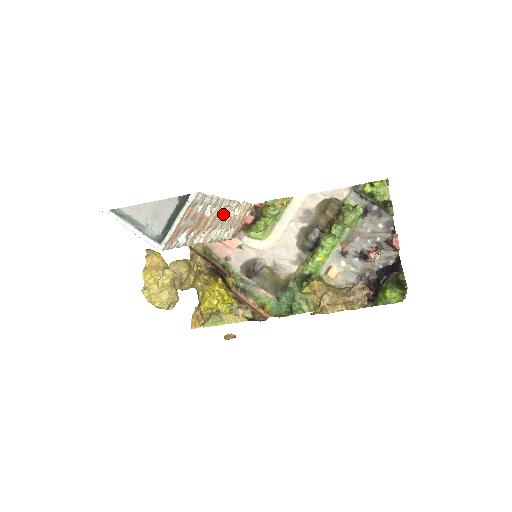
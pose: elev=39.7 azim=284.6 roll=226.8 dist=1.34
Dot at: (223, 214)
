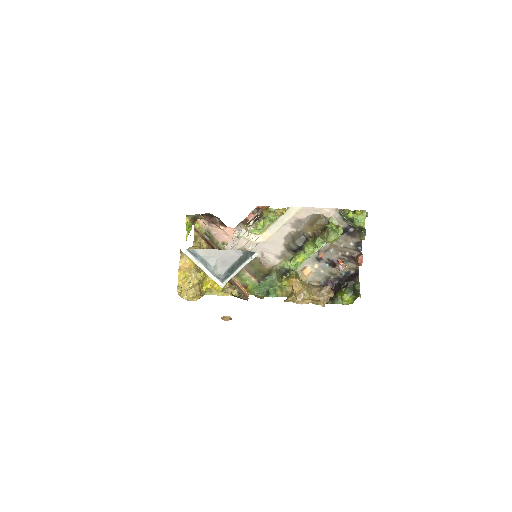
Dot at: (248, 233)
